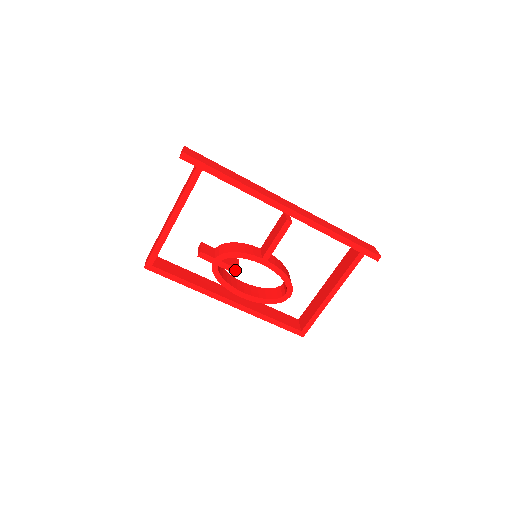
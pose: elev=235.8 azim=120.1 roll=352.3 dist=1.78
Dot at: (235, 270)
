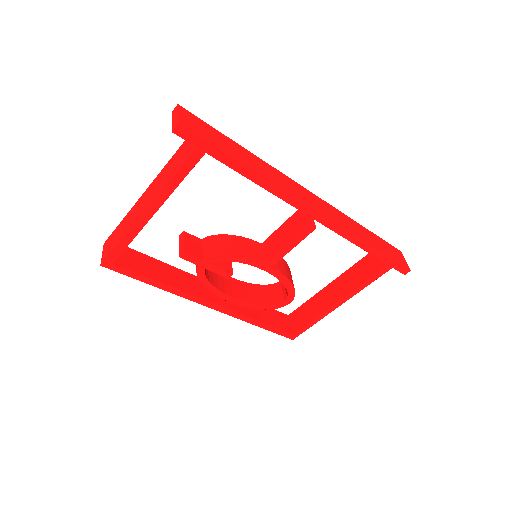
Dot at: (227, 274)
